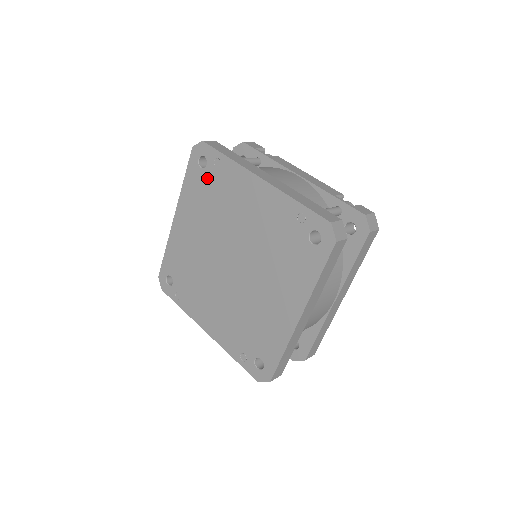
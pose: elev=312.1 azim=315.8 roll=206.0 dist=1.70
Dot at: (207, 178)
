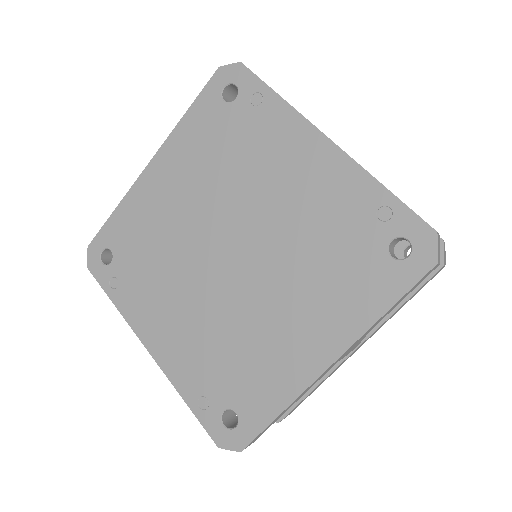
Dot at: (230, 118)
